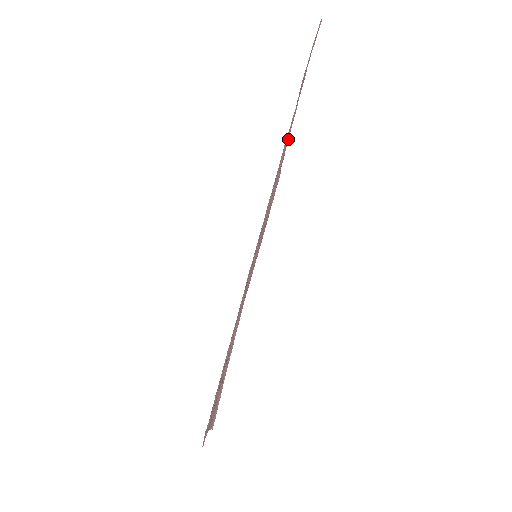
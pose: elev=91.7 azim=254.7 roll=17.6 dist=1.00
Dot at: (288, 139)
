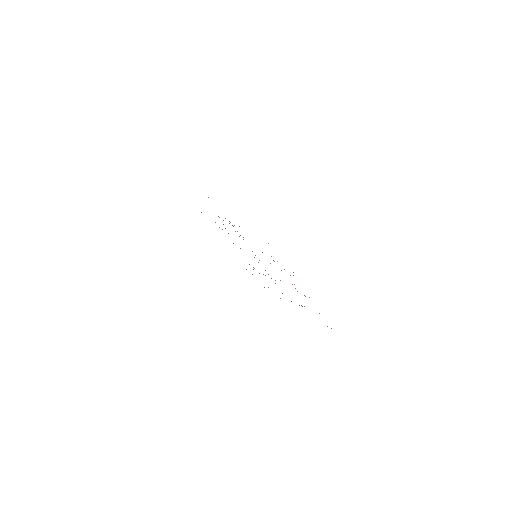
Dot at: occluded
